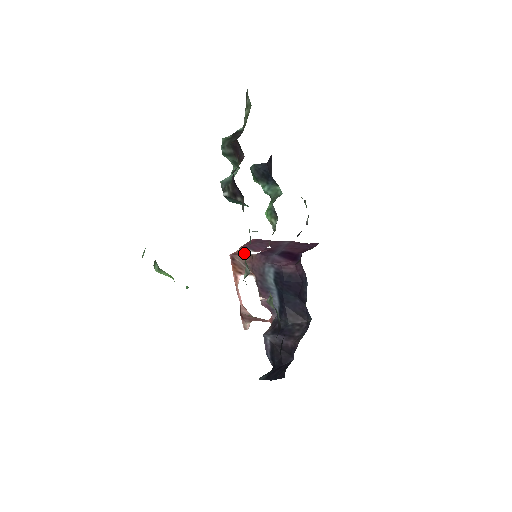
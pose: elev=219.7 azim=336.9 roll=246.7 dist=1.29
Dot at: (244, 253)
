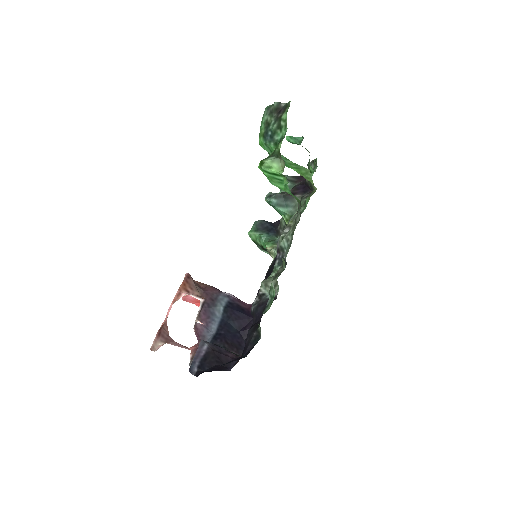
Dot at: occluded
